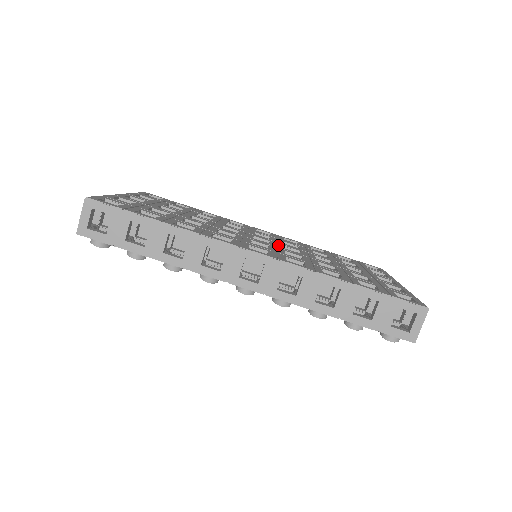
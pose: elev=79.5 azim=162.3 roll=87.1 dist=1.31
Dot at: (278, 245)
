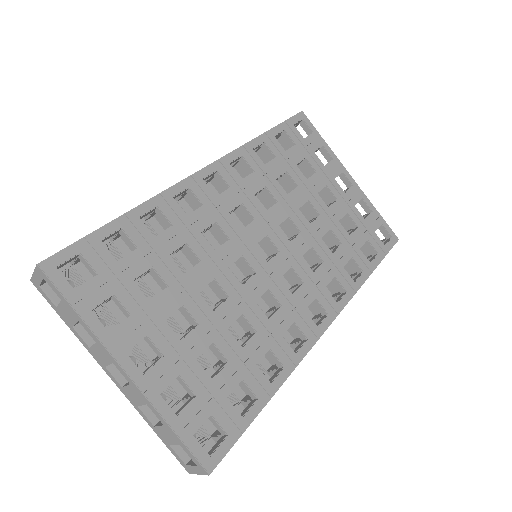
Dot at: (282, 241)
